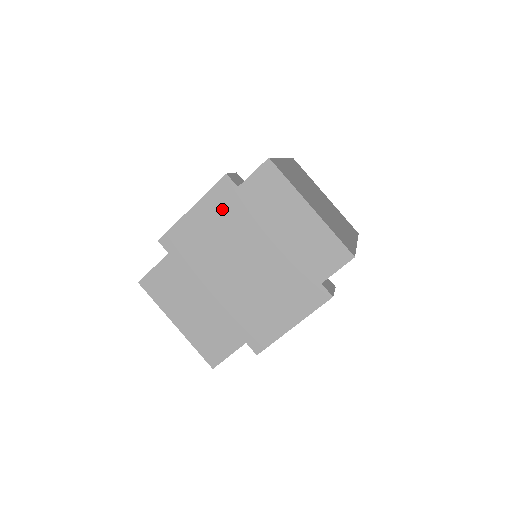
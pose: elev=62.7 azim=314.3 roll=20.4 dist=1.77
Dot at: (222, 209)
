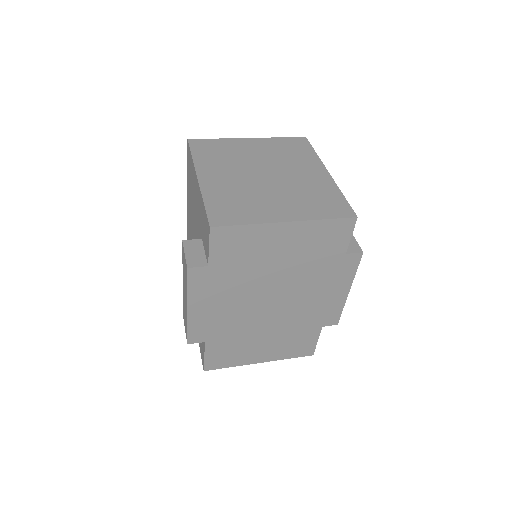
Dot at: (213, 288)
